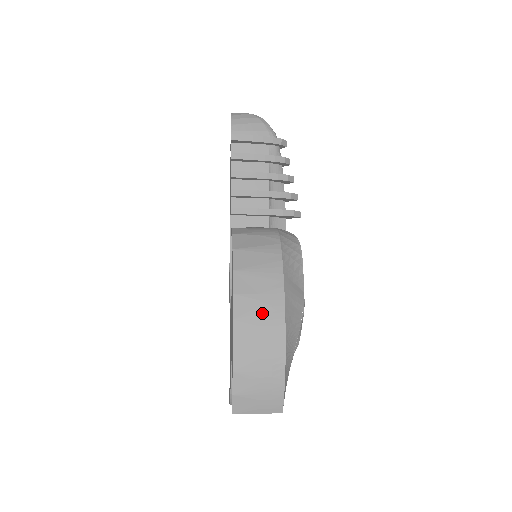
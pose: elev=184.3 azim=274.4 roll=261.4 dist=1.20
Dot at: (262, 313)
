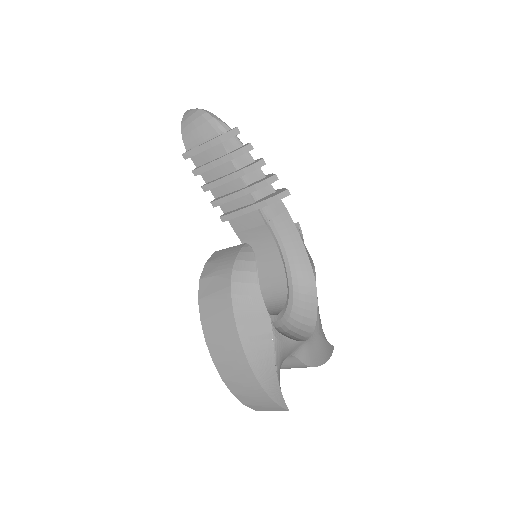
Dot at: (229, 356)
